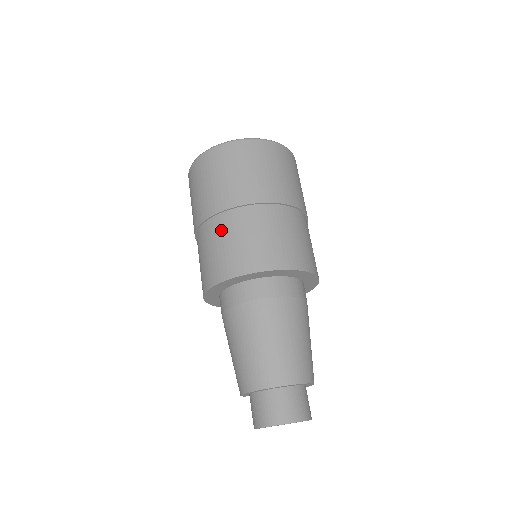
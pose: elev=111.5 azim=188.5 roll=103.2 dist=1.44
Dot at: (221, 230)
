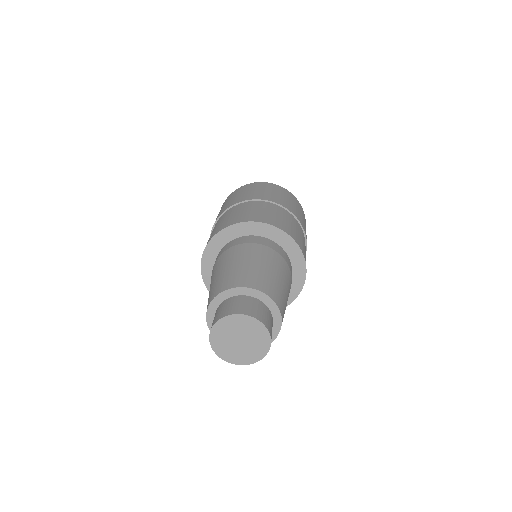
Dot at: occluded
